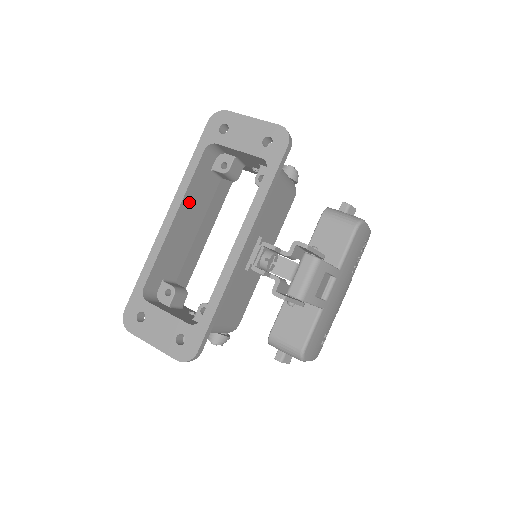
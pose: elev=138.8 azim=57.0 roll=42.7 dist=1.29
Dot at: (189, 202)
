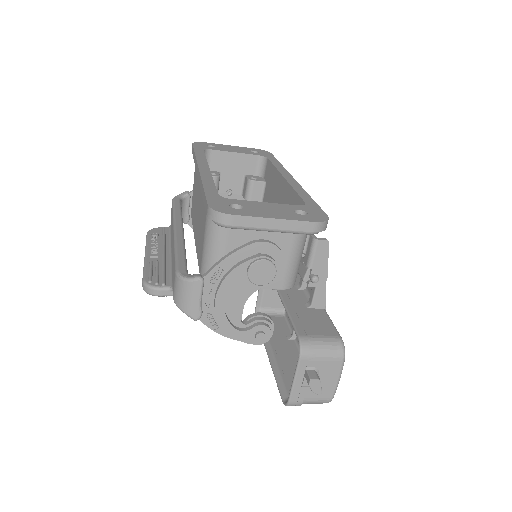
Dot at: occluded
